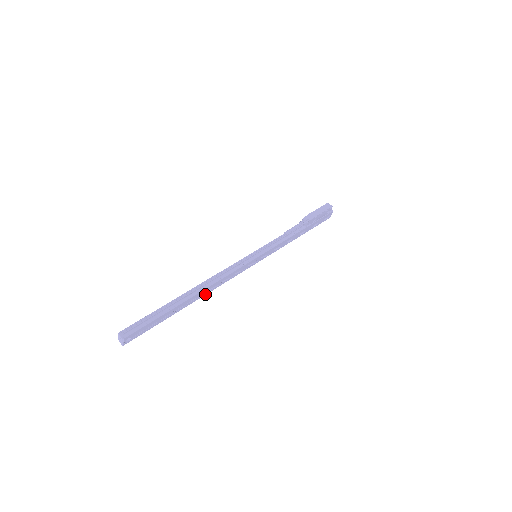
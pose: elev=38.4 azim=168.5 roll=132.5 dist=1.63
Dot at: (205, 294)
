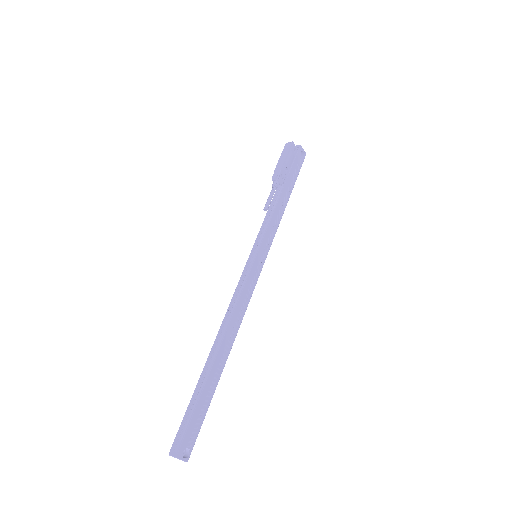
Dot at: (234, 338)
